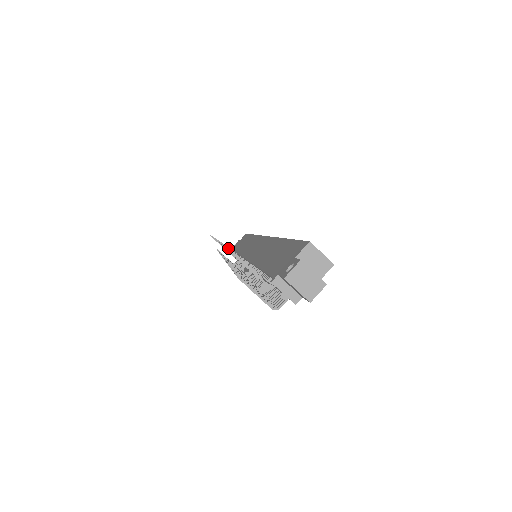
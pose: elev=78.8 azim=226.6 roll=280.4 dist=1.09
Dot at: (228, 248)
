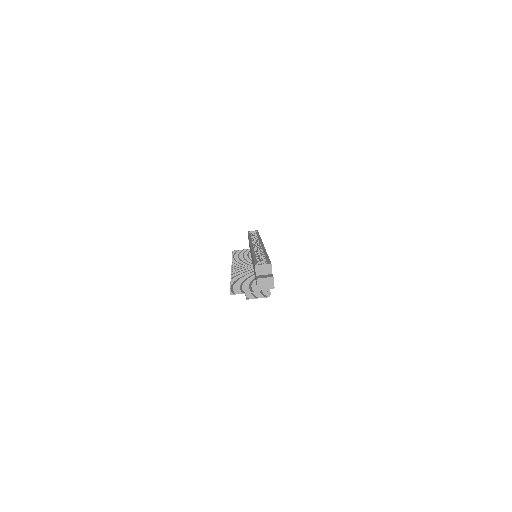
Dot at: (232, 294)
